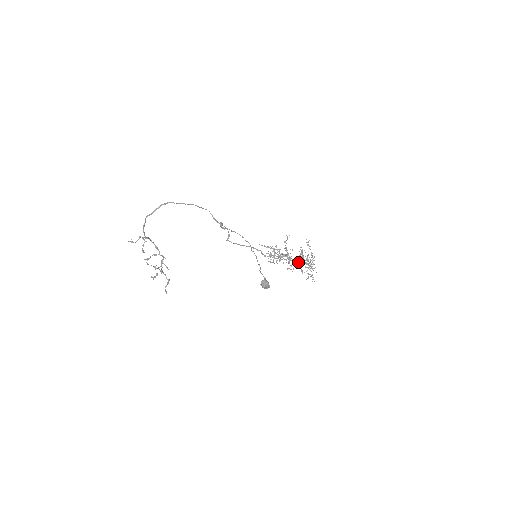
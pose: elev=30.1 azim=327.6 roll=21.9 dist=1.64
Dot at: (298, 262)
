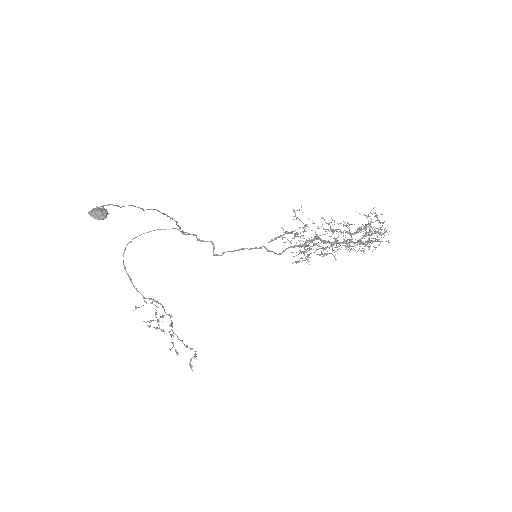
Dot at: (350, 242)
